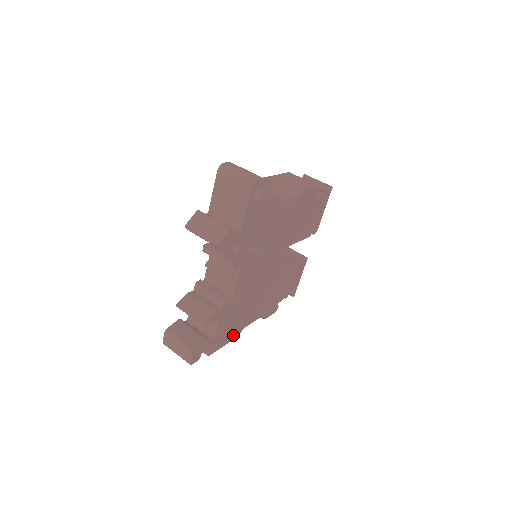
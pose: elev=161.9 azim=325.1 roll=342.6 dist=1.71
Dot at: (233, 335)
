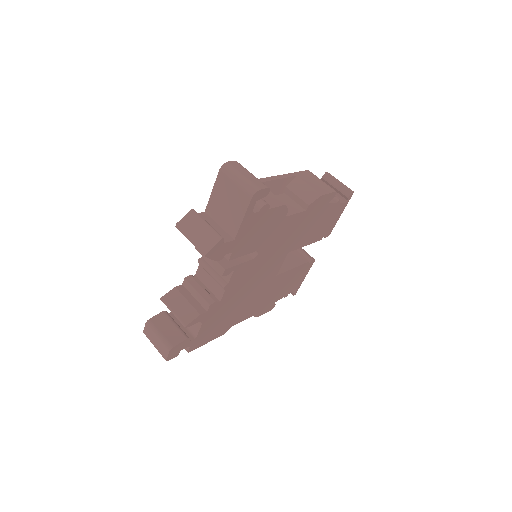
Dot at: (219, 333)
